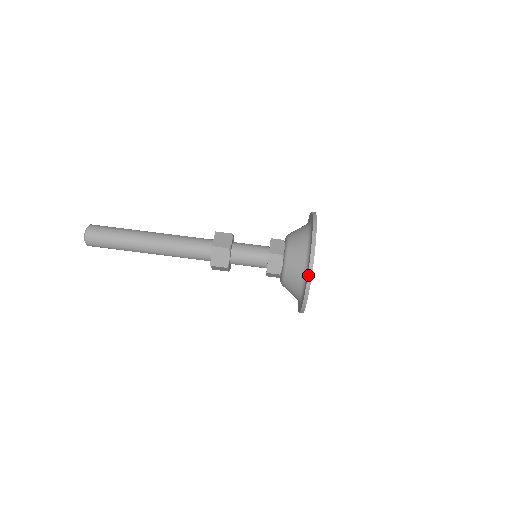
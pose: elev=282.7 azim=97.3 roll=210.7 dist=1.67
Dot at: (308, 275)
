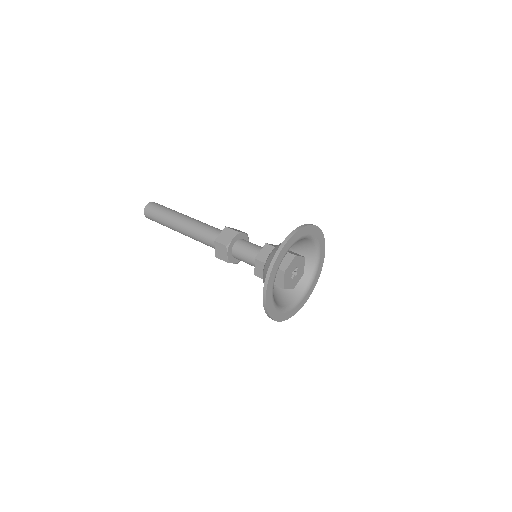
Dot at: (263, 292)
